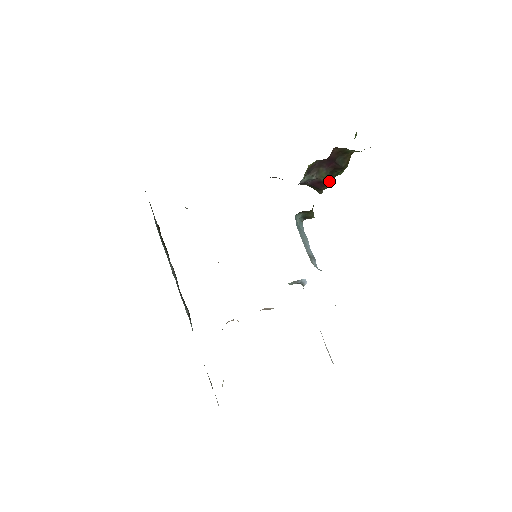
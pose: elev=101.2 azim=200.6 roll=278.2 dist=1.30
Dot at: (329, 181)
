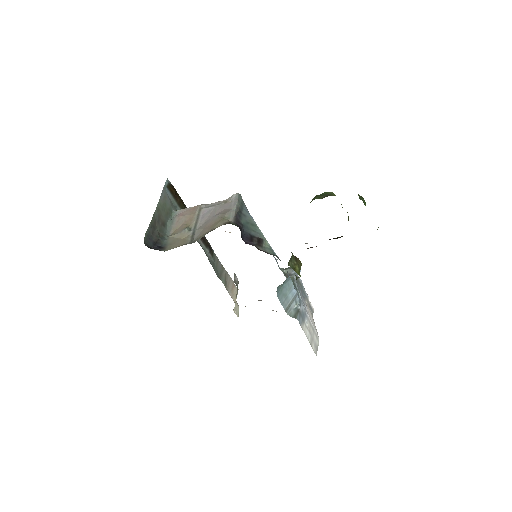
Dot at: occluded
